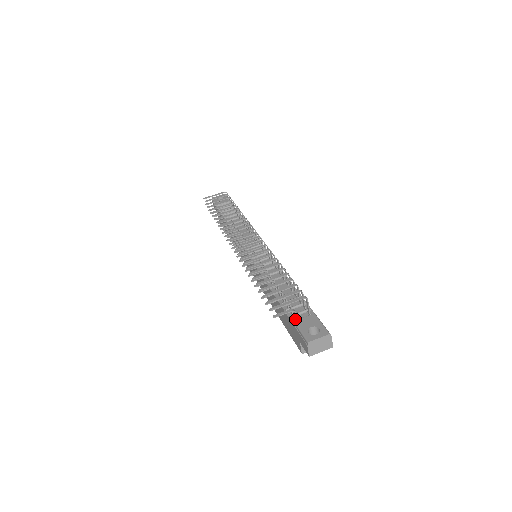
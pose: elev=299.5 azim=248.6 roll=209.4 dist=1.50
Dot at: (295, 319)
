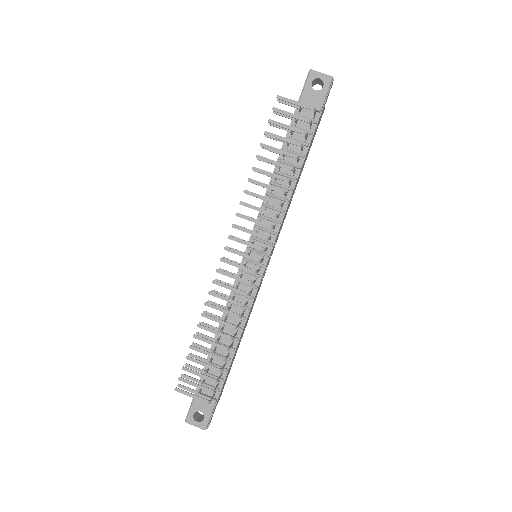
Dot at: occluded
